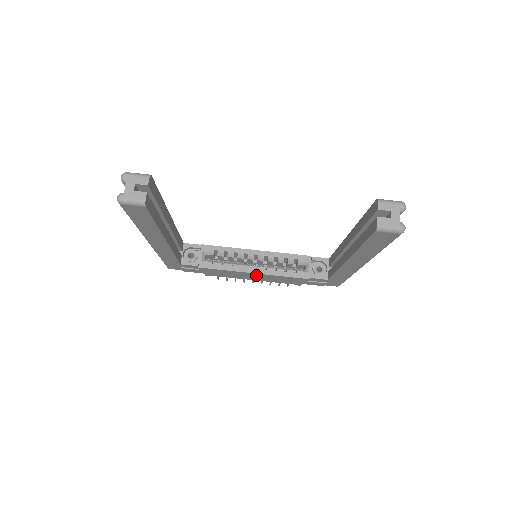
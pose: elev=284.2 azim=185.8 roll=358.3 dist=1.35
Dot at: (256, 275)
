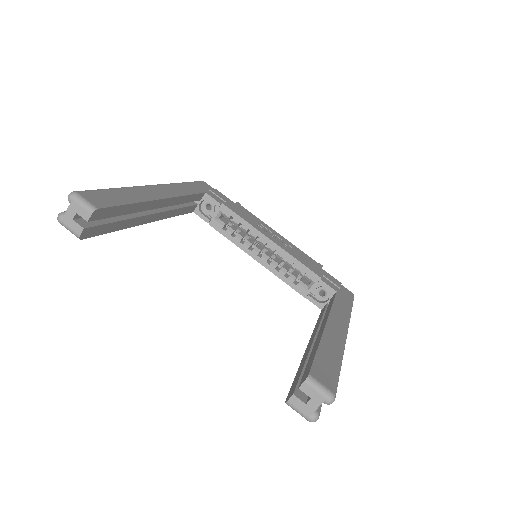
Dot at: occluded
